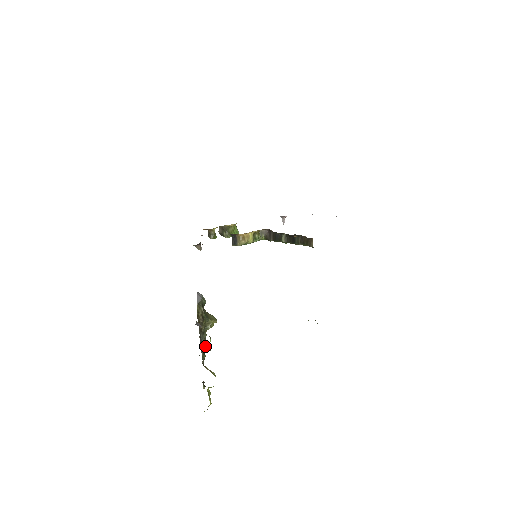
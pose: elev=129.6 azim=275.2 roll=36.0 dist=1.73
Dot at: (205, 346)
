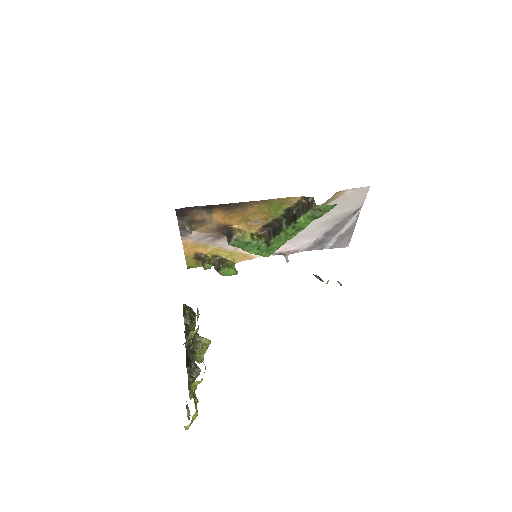
Dot at: (193, 361)
